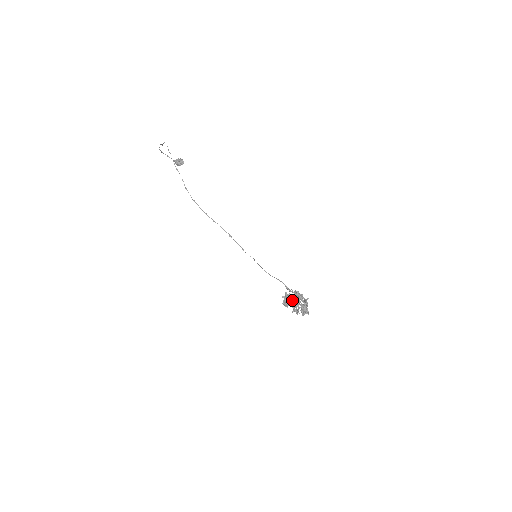
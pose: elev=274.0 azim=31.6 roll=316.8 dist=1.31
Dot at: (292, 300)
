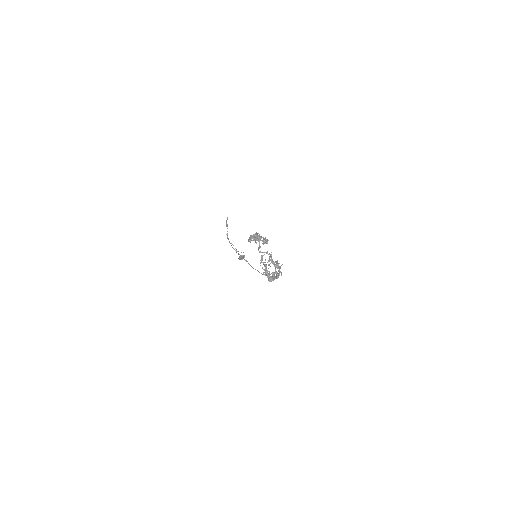
Dot at: (257, 236)
